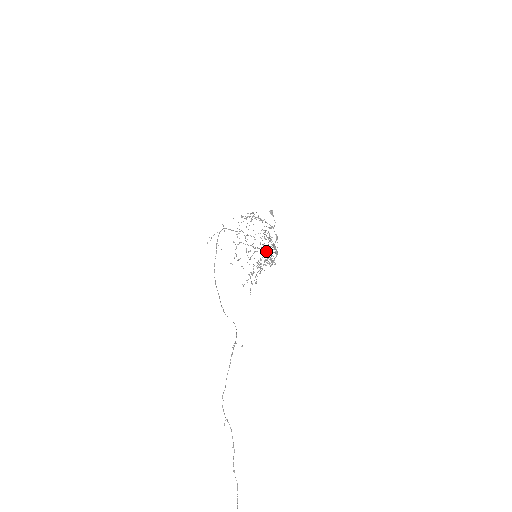
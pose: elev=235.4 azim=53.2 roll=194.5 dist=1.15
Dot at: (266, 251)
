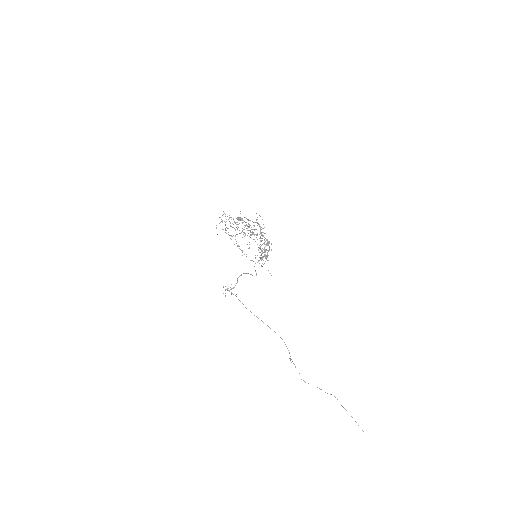
Dot at: occluded
